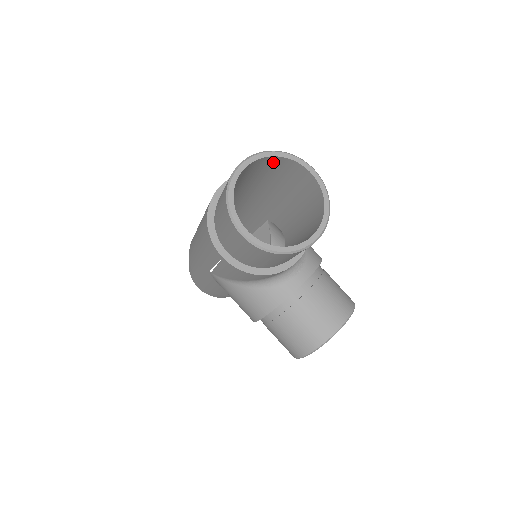
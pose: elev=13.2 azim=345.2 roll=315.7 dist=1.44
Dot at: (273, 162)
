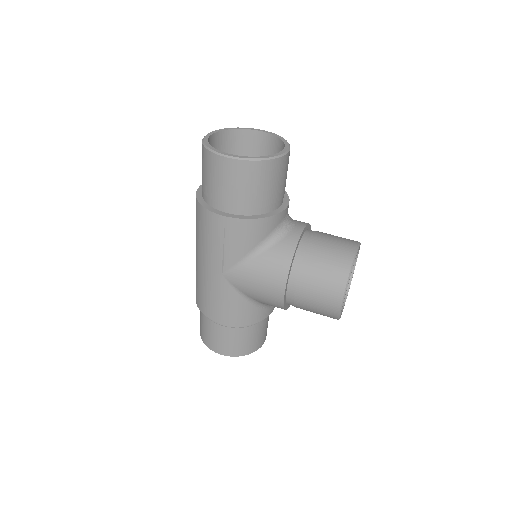
Dot at: (229, 140)
